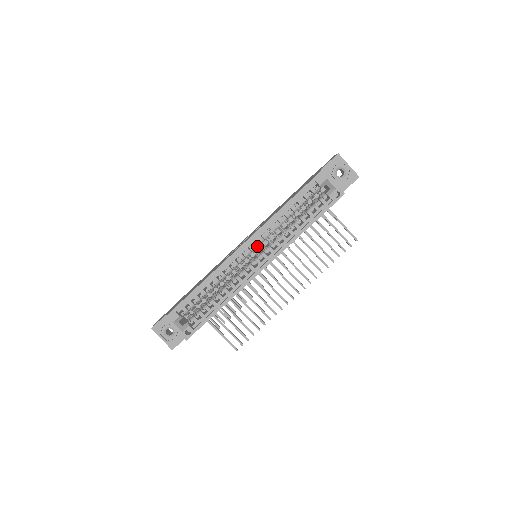
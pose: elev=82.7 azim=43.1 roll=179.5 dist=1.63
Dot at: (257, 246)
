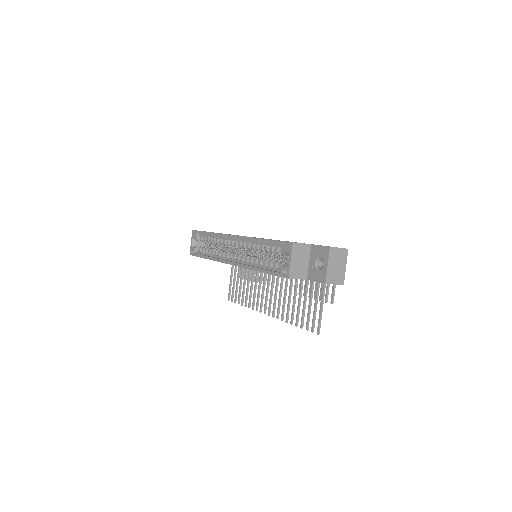
Dot at: (240, 246)
